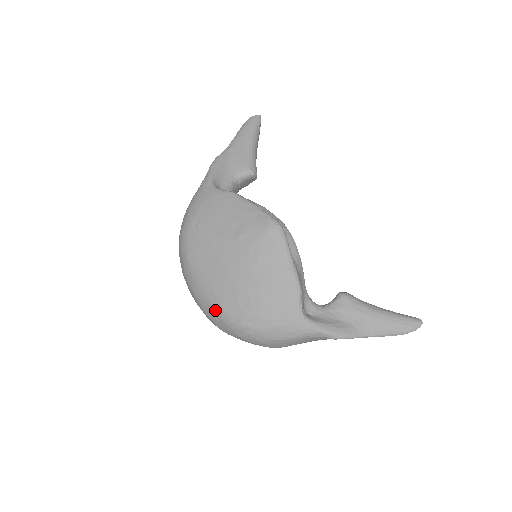
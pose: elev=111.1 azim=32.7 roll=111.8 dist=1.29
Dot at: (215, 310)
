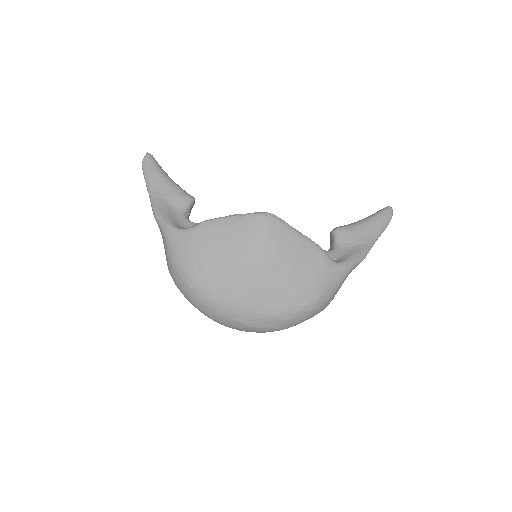
Dot at: (271, 317)
